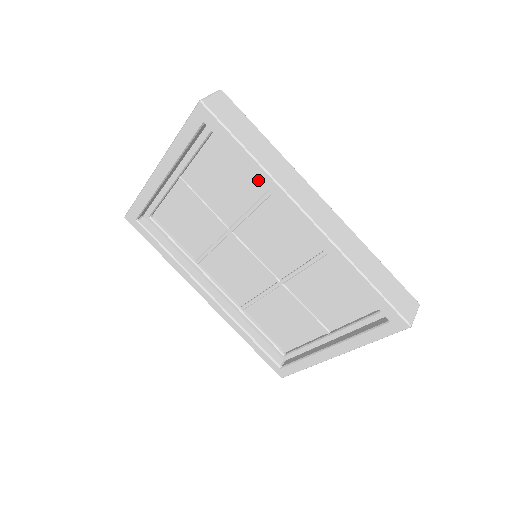
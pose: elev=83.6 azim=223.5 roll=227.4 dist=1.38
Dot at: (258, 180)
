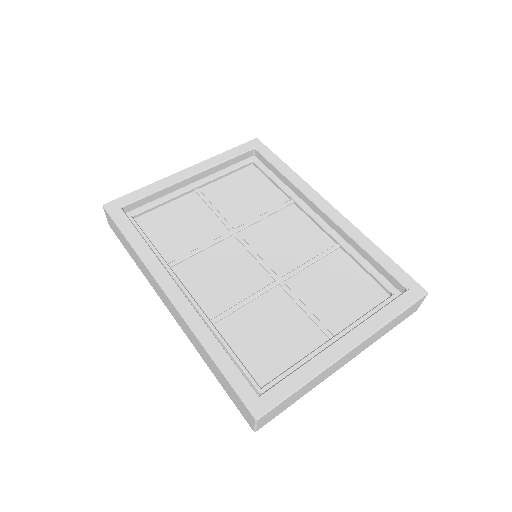
Dot at: (291, 180)
